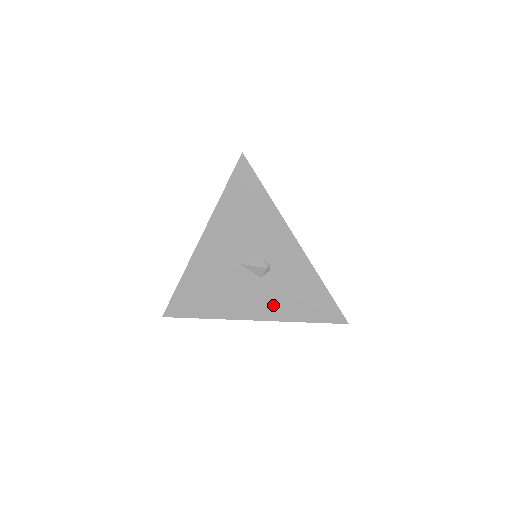
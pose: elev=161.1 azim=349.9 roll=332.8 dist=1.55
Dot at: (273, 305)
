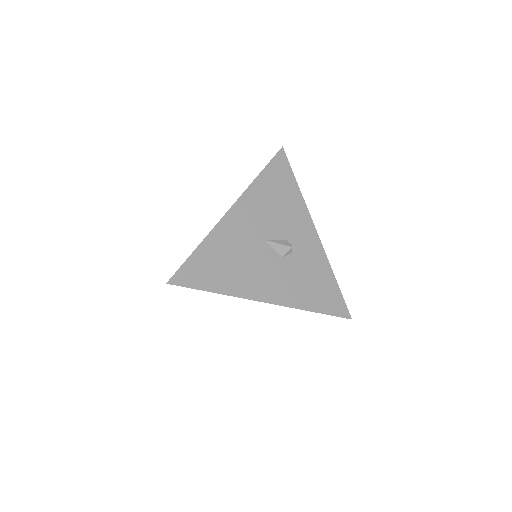
Dot at: (290, 289)
